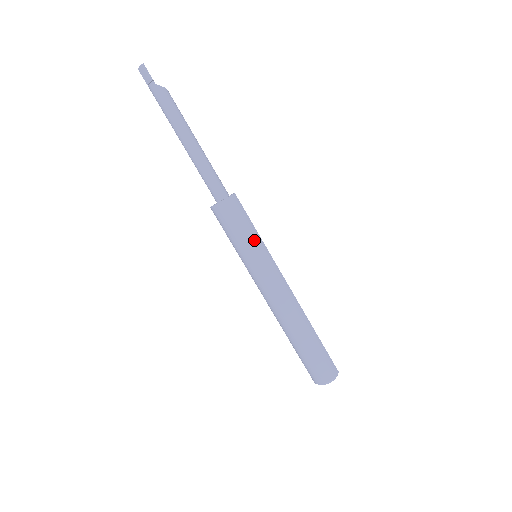
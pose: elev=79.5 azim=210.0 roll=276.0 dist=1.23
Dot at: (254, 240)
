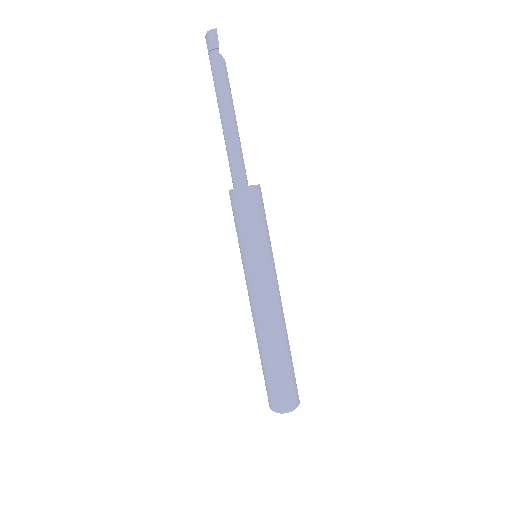
Dot at: (265, 237)
